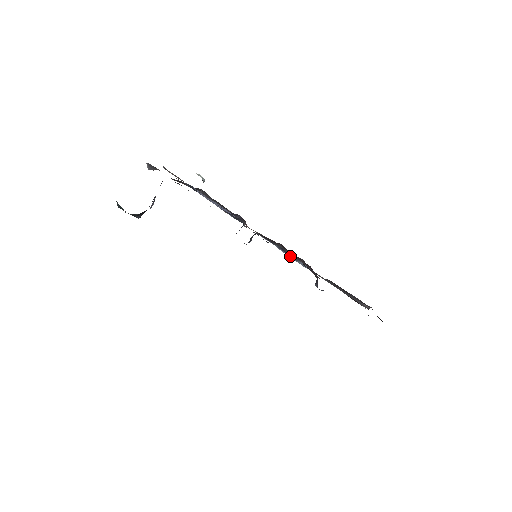
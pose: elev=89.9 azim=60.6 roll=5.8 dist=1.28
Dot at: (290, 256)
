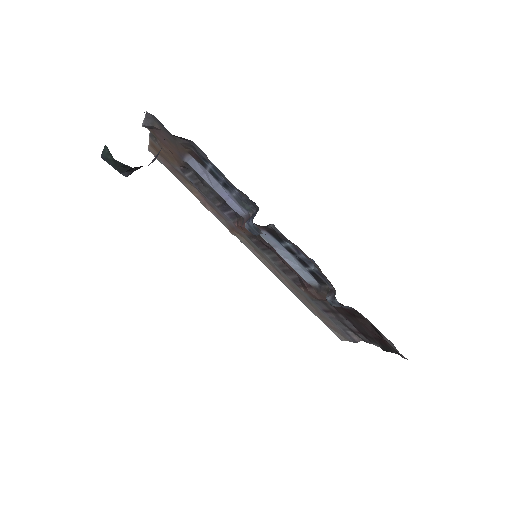
Dot at: (303, 259)
